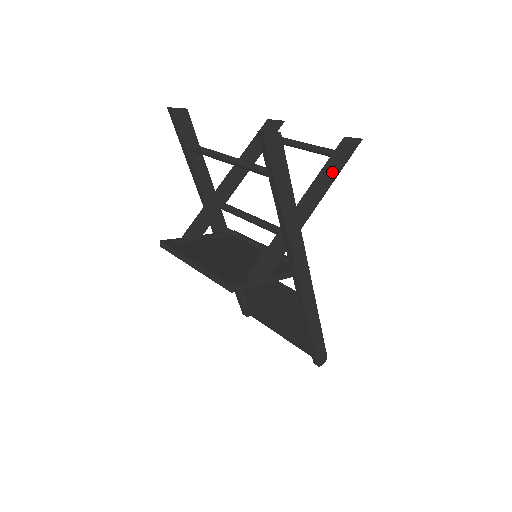
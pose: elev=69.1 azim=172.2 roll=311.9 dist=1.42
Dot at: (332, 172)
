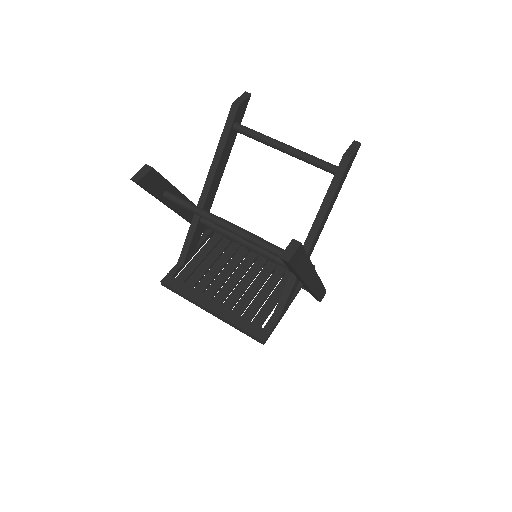
Dot at: (335, 196)
